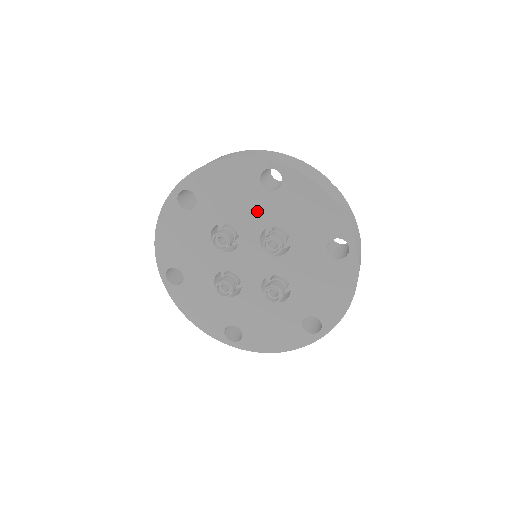
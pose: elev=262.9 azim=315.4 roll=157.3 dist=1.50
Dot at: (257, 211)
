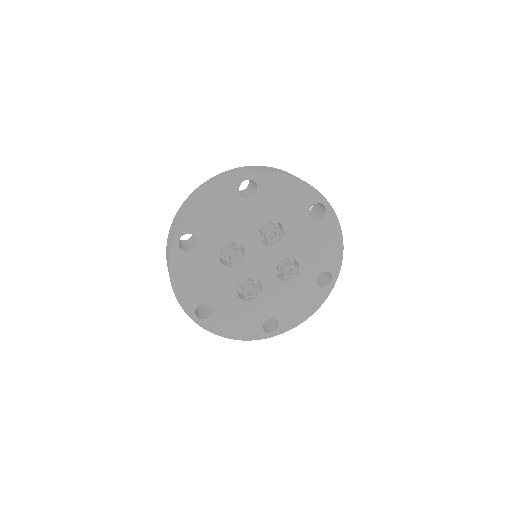
Dot at: (248, 219)
